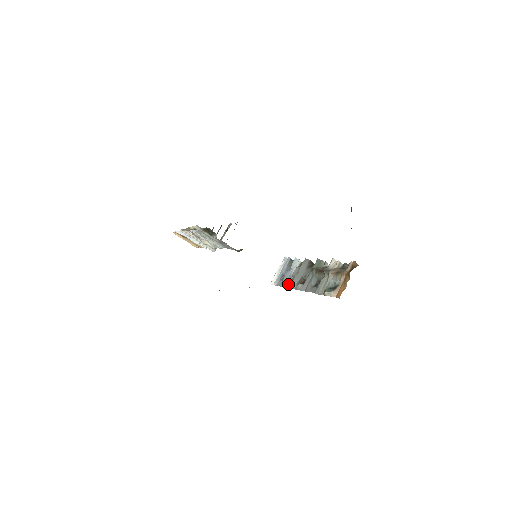
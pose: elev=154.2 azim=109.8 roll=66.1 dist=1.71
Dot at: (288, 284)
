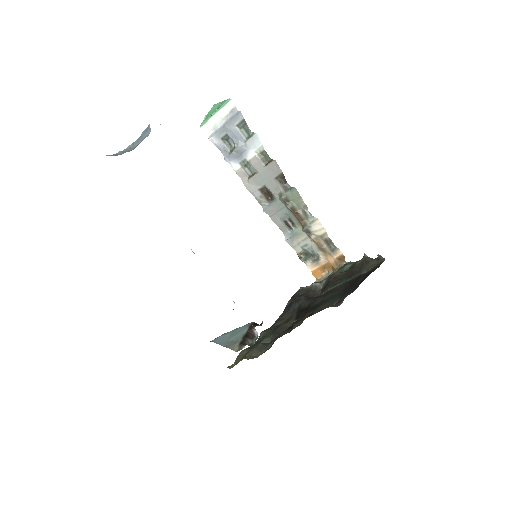
Dot at: (240, 172)
